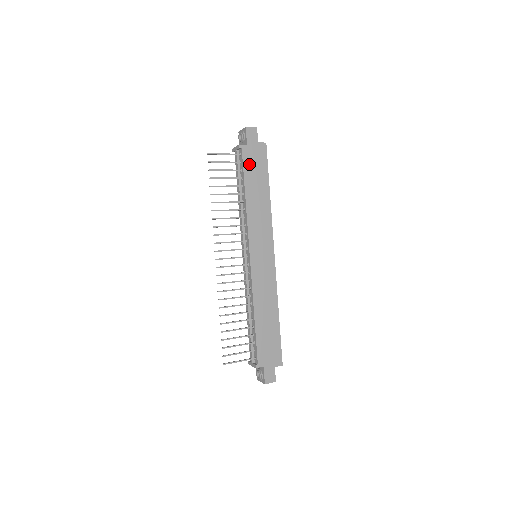
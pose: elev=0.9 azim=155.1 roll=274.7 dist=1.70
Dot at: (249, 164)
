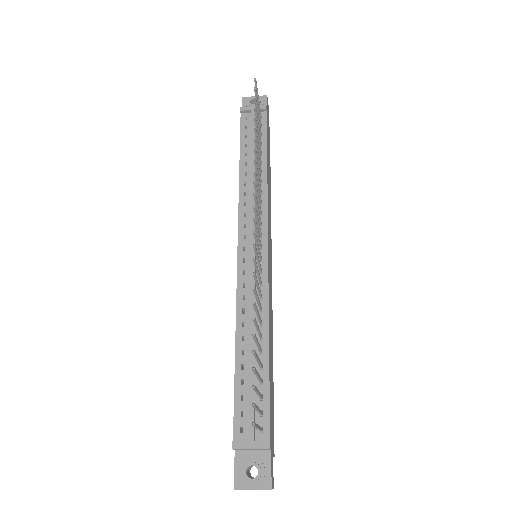
Dot at: occluded
